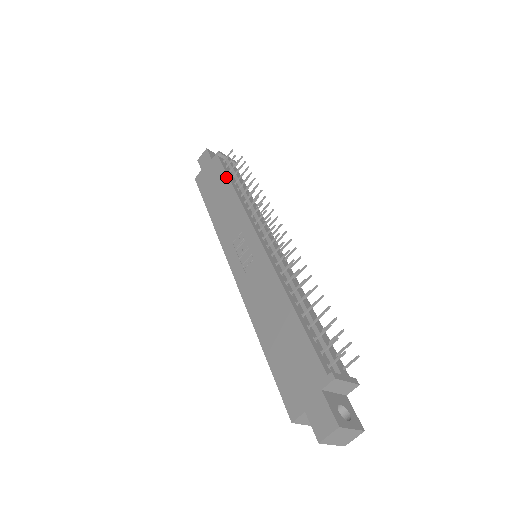
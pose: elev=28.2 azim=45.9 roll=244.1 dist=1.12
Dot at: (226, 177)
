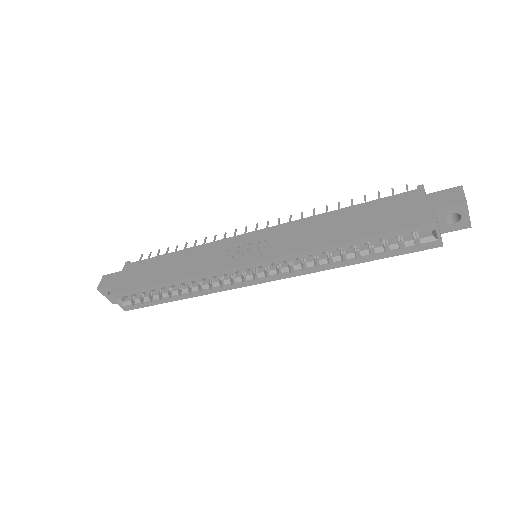
Dot at: (161, 256)
